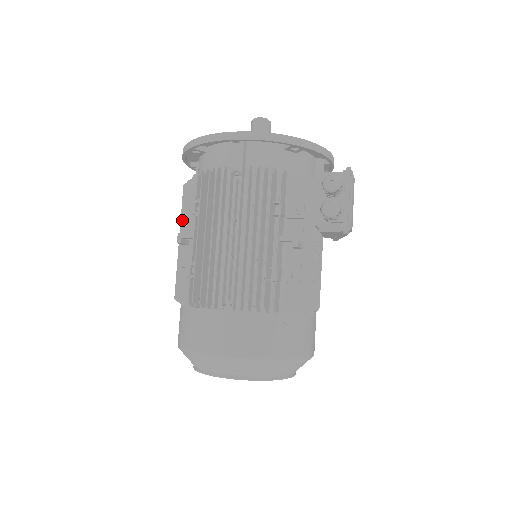
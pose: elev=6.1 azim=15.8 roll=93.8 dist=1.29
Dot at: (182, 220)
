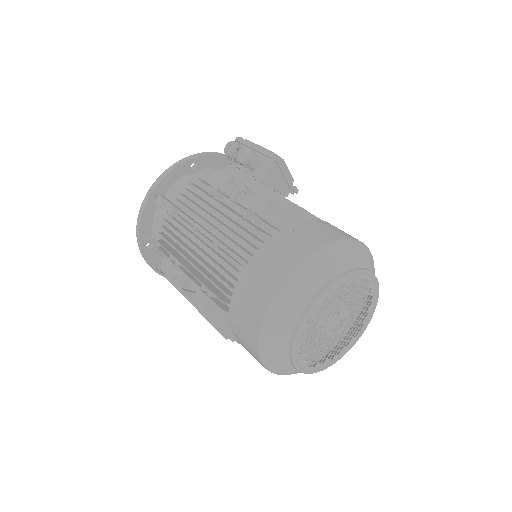
Dot at: occluded
